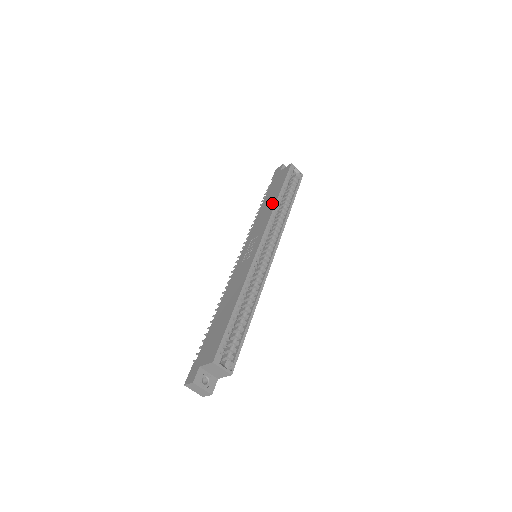
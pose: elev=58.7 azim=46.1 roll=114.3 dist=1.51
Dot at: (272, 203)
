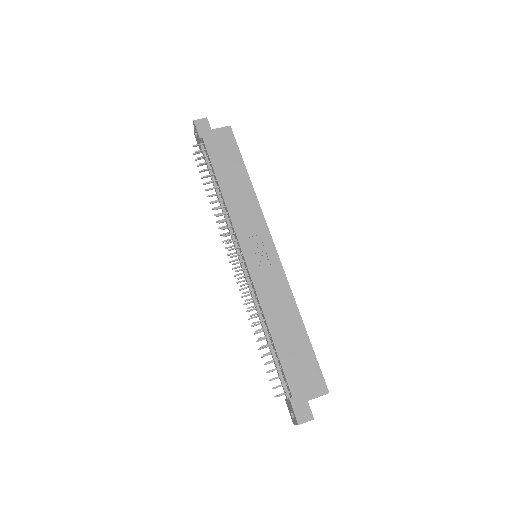
Dot at: (246, 186)
